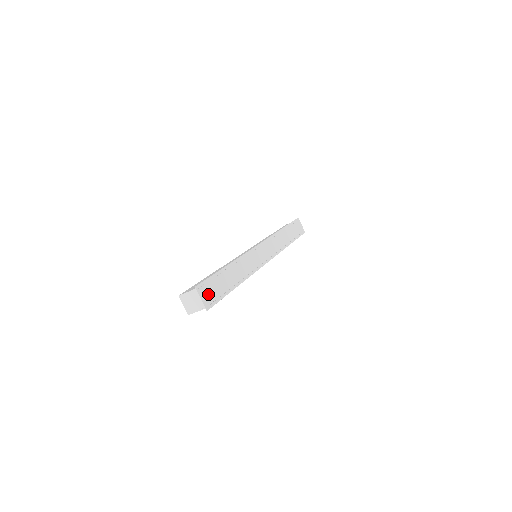
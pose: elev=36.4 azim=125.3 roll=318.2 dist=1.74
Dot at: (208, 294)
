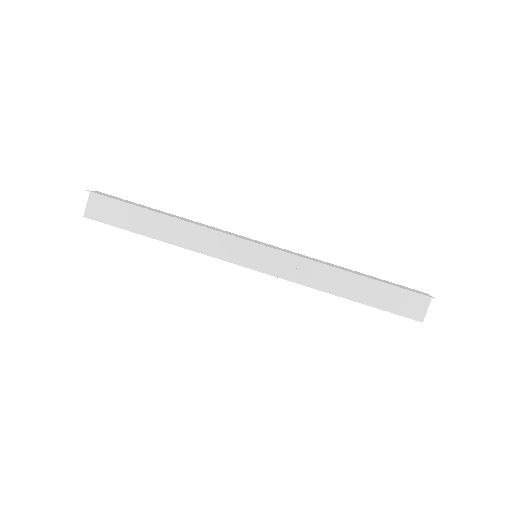
Dot at: occluded
